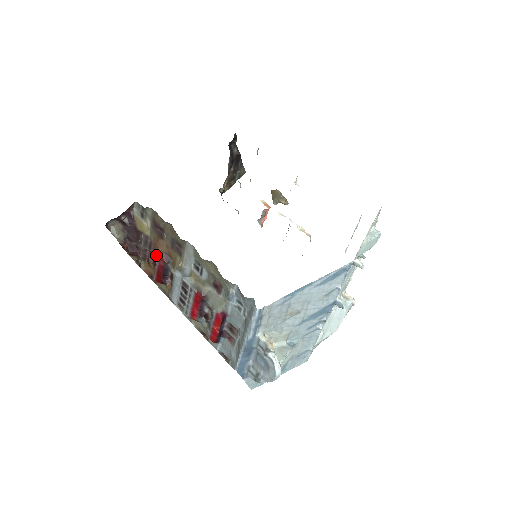
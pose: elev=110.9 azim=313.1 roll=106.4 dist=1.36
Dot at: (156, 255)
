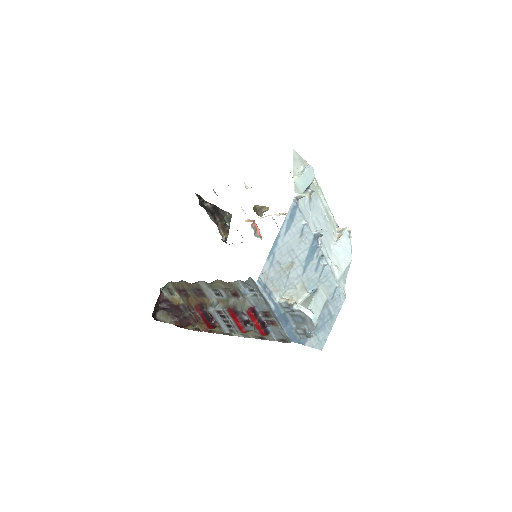
Dot at: (194, 310)
